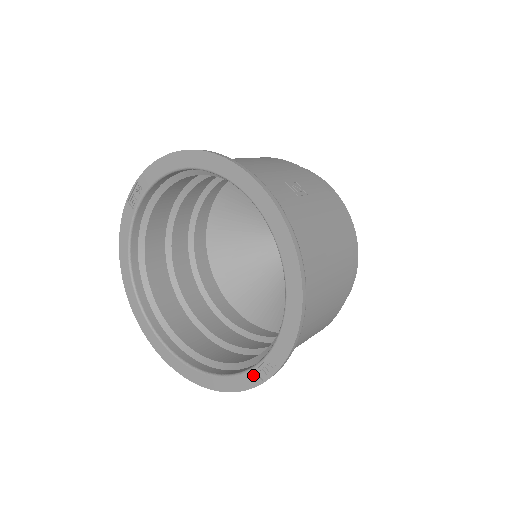
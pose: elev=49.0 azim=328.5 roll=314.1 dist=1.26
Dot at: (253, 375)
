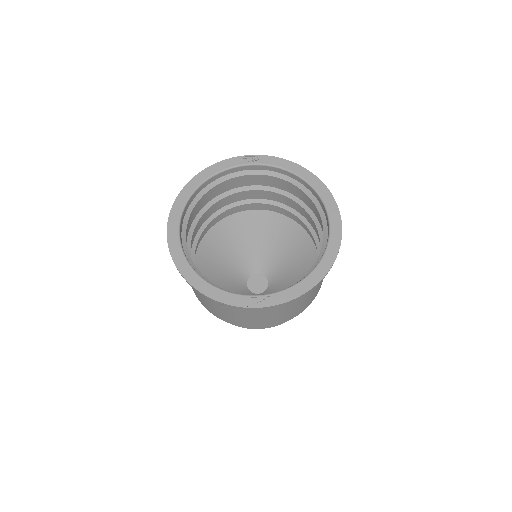
Dot at: (243, 299)
